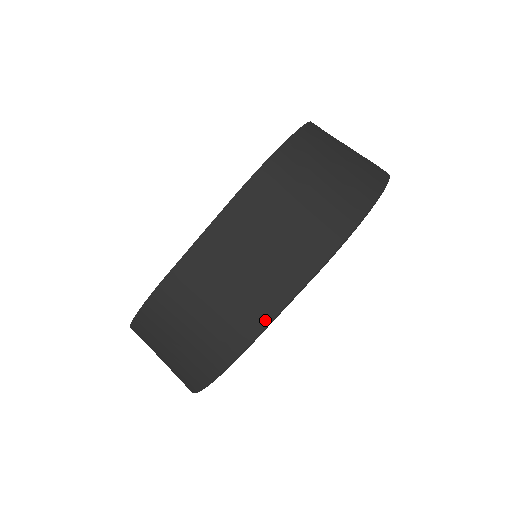
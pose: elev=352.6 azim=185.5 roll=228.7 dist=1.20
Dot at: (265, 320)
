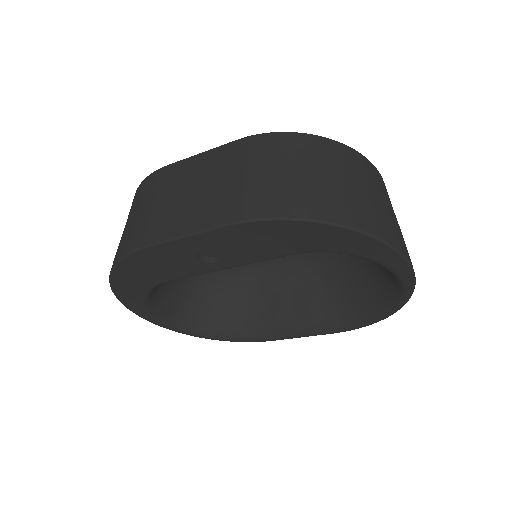
Dot at: (169, 235)
